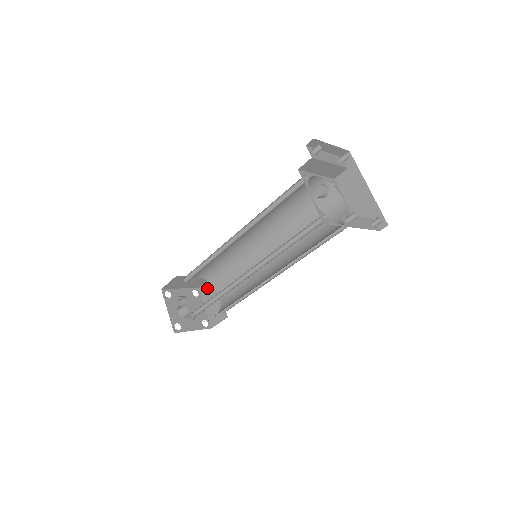
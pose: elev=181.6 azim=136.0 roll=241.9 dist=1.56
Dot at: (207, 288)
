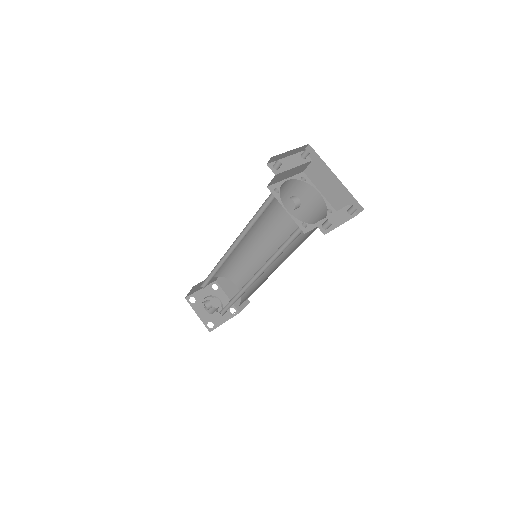
Dot at: (223, 280)
